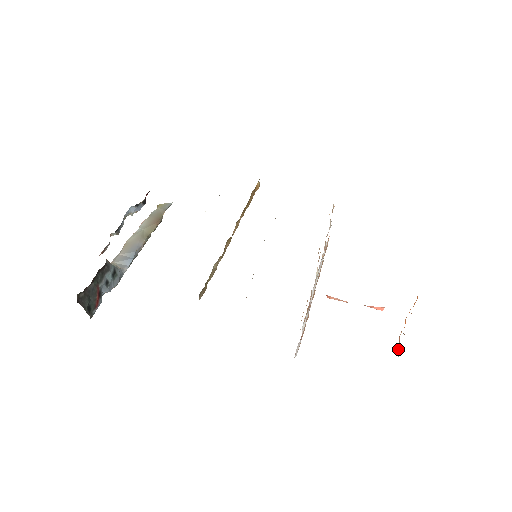
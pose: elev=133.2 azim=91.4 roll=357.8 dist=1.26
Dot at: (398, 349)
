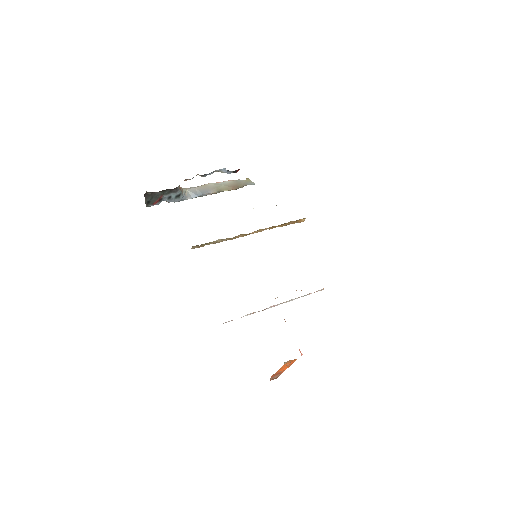
Dot at: (274, 378)
